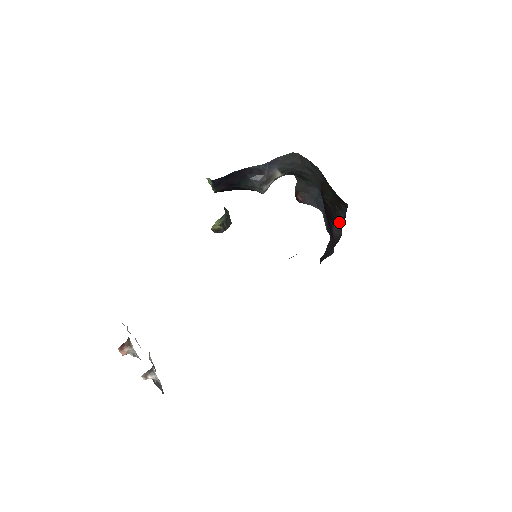
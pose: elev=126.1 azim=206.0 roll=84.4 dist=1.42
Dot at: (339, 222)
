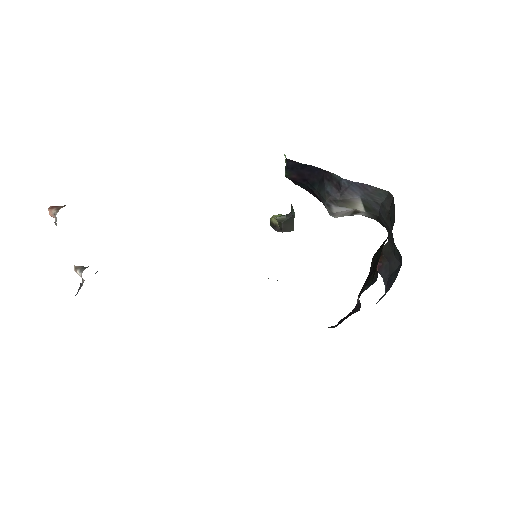
Dot at: occluded
